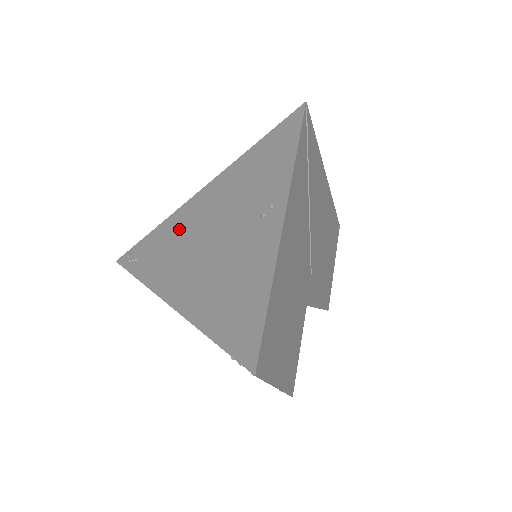
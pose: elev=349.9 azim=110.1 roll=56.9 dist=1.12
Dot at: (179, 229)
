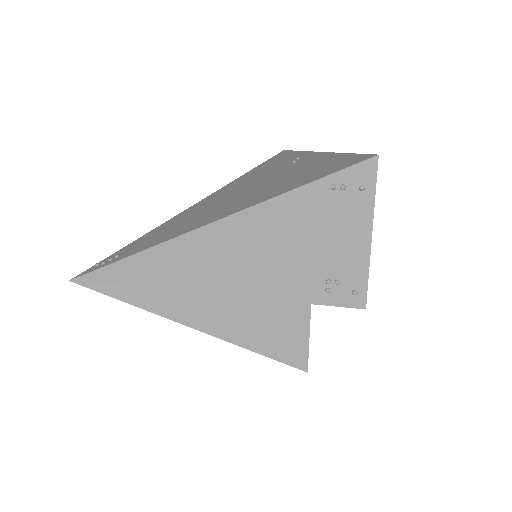
Dot at: (183, 217)
